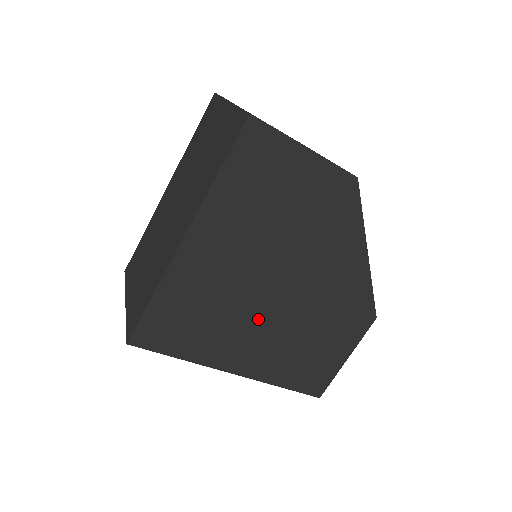
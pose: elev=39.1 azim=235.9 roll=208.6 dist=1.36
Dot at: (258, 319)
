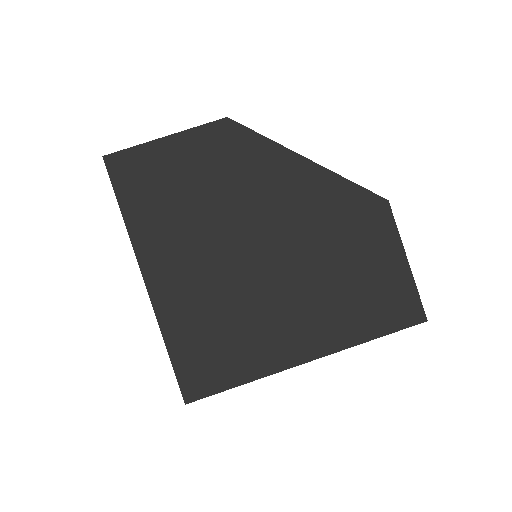
Dot at: (274, 294)
